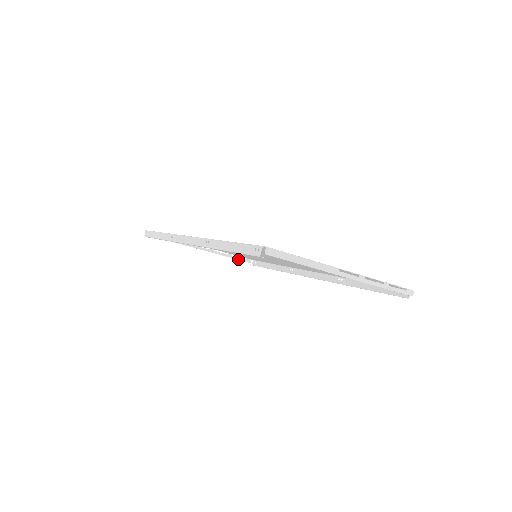
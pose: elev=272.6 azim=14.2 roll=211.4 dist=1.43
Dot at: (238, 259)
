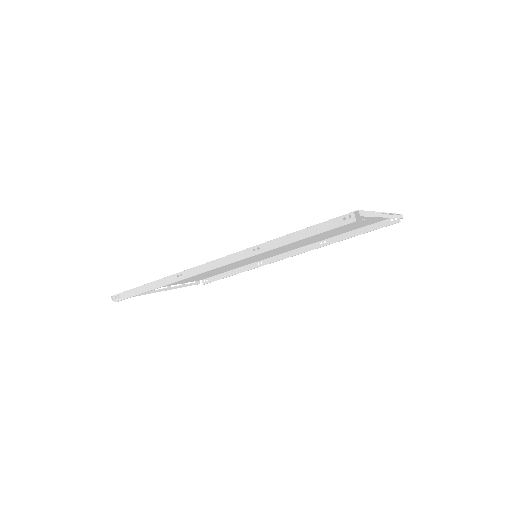
Dot at: (191, 285)
